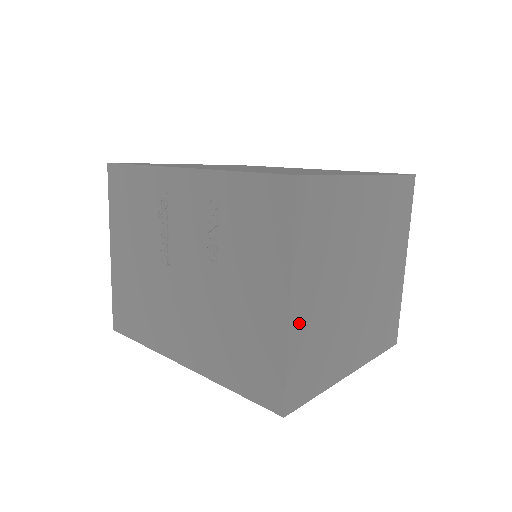
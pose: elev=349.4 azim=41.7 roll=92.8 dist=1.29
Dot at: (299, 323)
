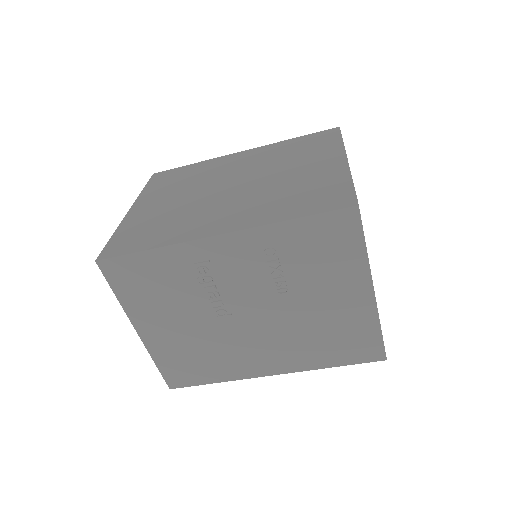
Dot at: occluded
